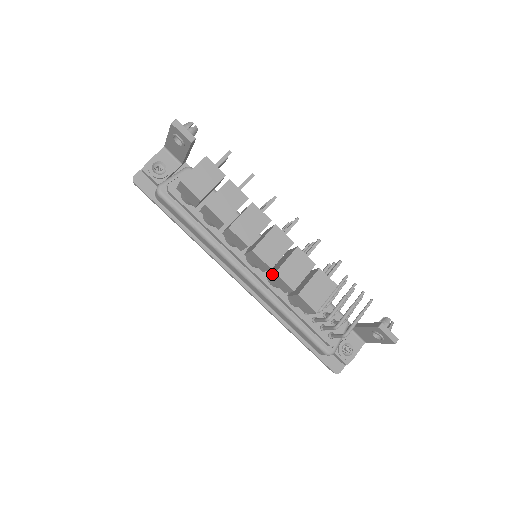
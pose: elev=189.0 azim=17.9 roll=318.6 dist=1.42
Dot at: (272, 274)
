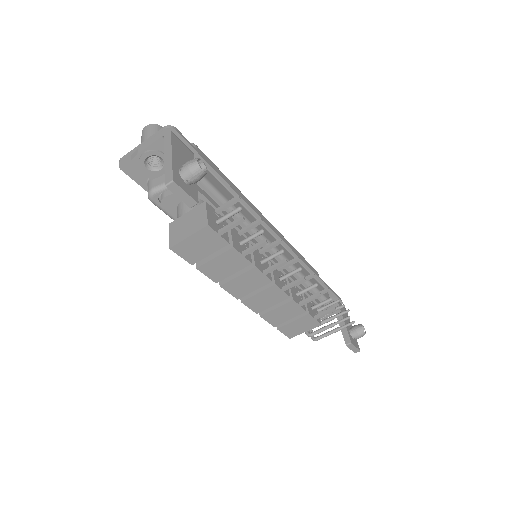
Dot at: occluded
